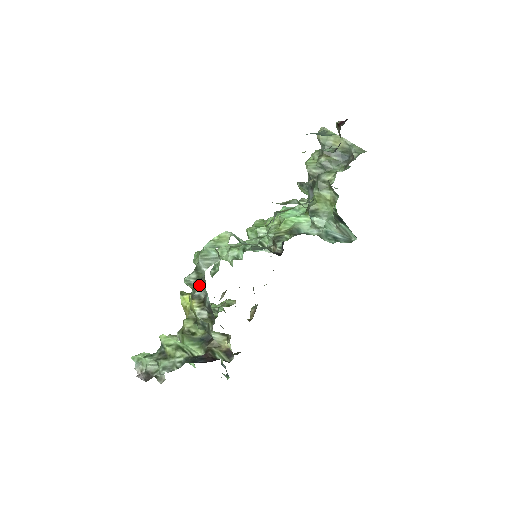
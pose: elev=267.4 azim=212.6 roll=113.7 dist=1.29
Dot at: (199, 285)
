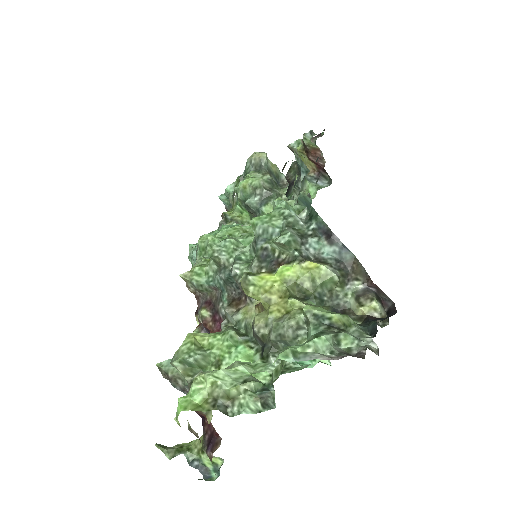
Dot at: (310, 240)
